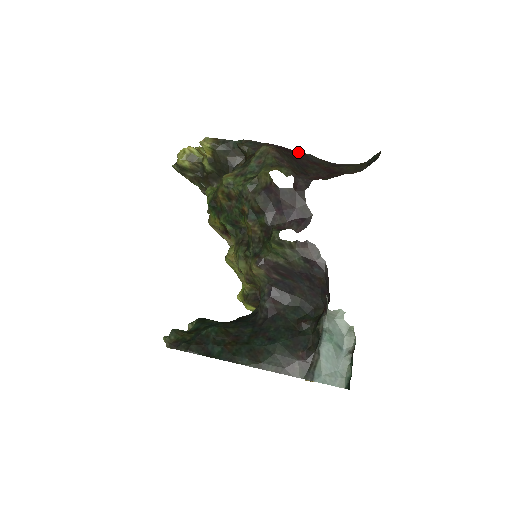
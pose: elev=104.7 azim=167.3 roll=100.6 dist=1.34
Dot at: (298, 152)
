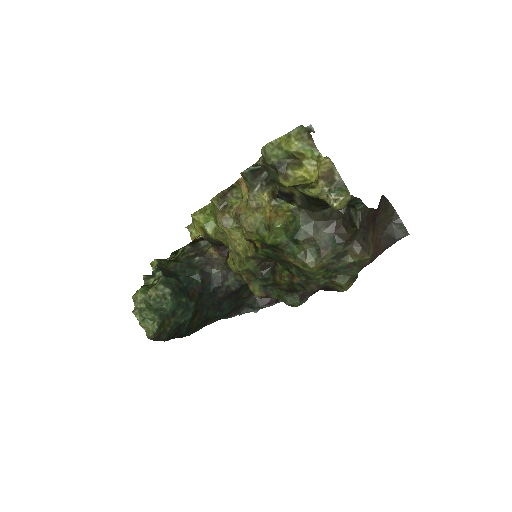
Dot at: occluded
